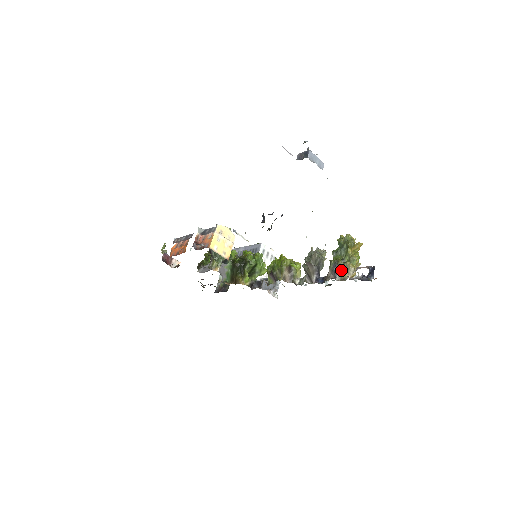
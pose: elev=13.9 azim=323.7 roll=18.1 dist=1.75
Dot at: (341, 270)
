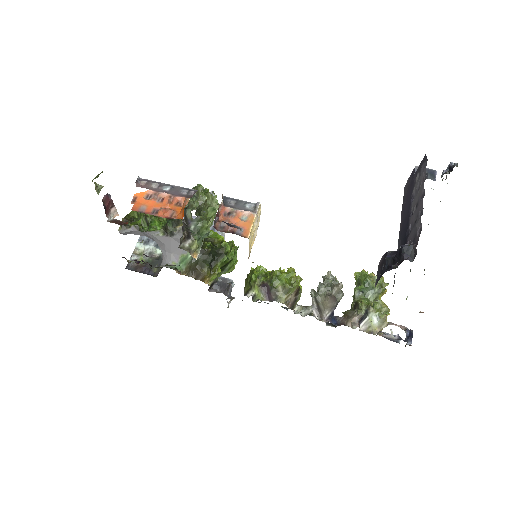
Dot at: (371, 320)
